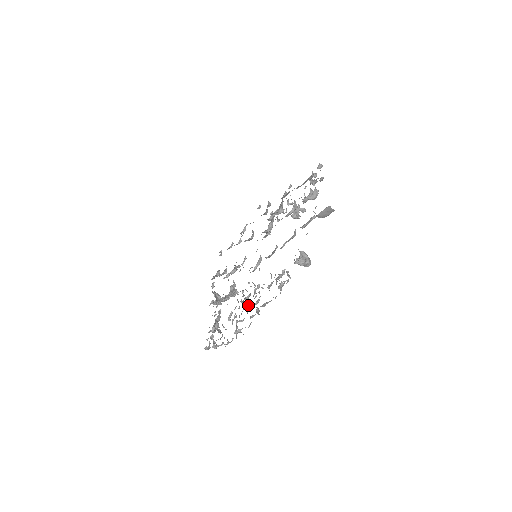
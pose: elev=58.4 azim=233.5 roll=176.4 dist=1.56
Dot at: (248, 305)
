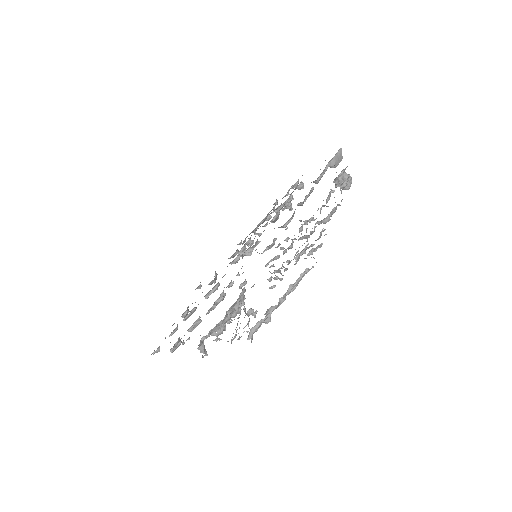
Dot at: occluded
